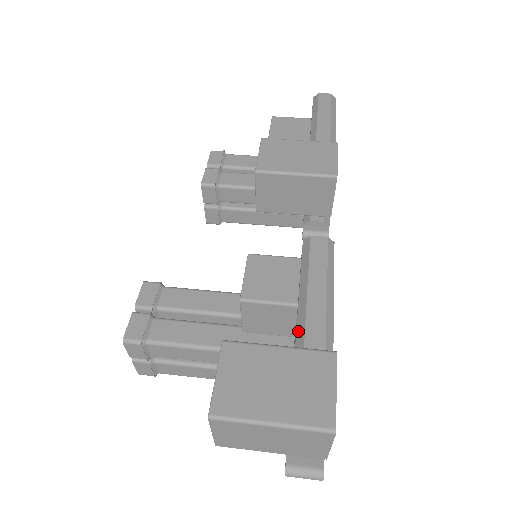
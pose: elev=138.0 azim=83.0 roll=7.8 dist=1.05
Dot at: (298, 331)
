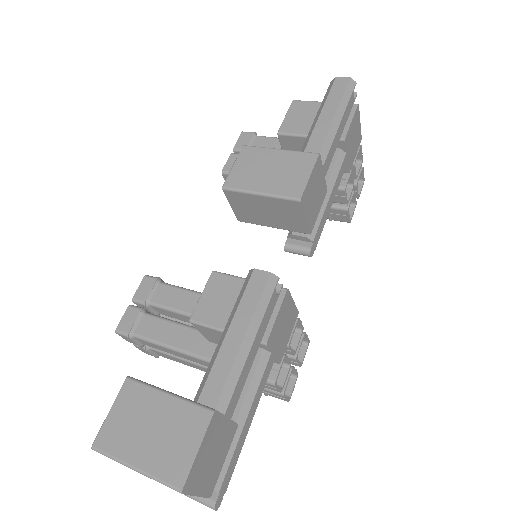
Dot at: (205, 374)
